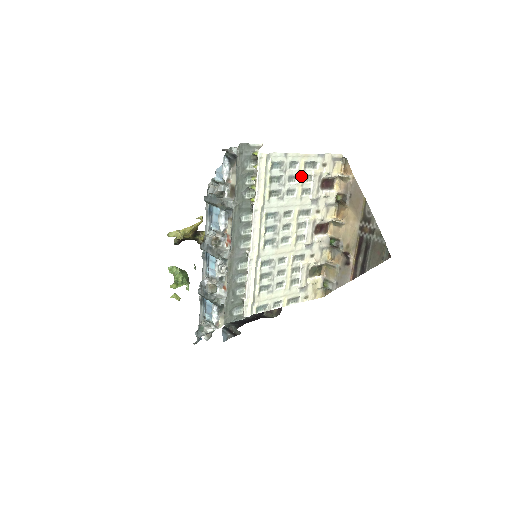
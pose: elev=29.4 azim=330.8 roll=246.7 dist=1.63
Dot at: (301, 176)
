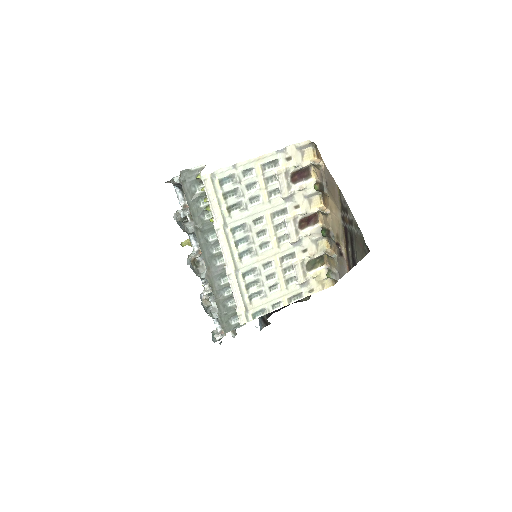
Dot at: (262, 180)
